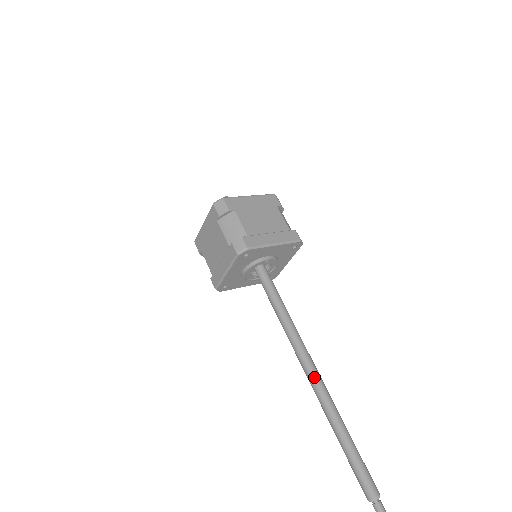
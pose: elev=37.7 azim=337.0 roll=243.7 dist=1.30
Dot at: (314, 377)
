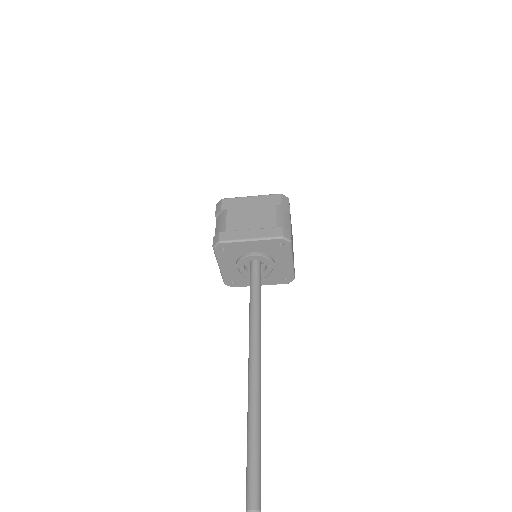
Dot at: (260, 373)
